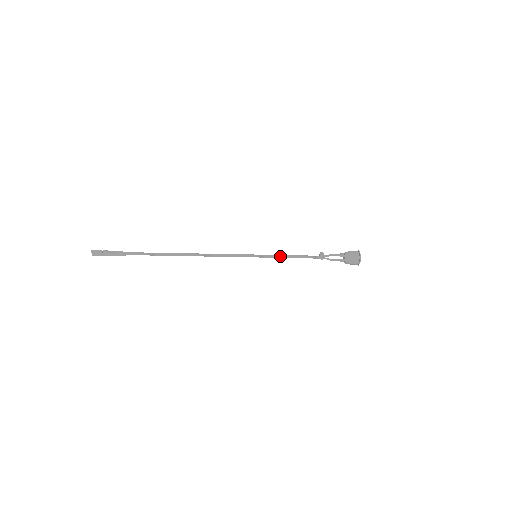
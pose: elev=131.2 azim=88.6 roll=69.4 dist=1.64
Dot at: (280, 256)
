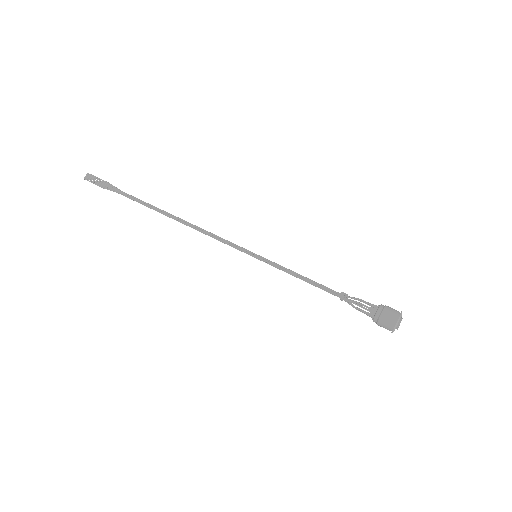
Dot at: (286, 268)
